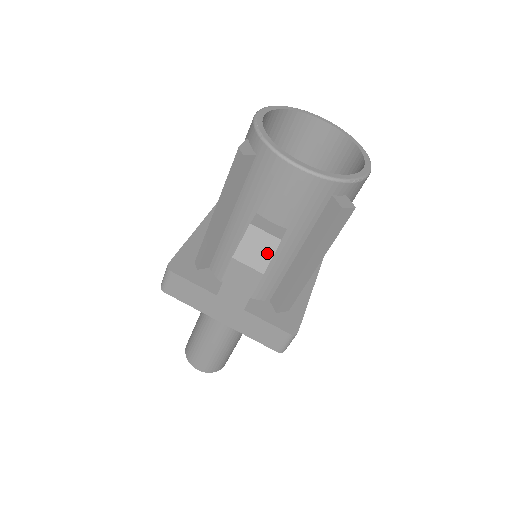
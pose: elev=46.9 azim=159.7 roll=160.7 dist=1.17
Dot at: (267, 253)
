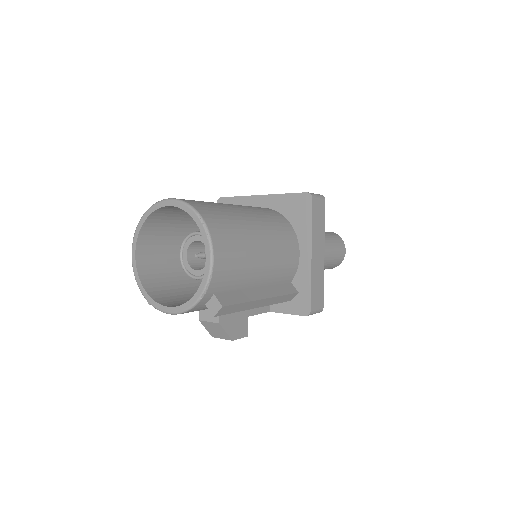
Dot at: (222, 331)
